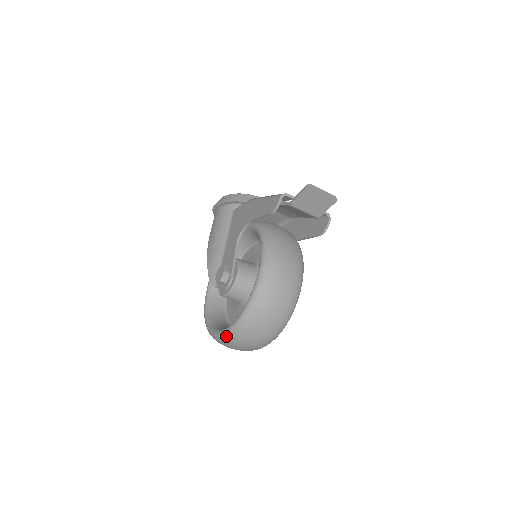
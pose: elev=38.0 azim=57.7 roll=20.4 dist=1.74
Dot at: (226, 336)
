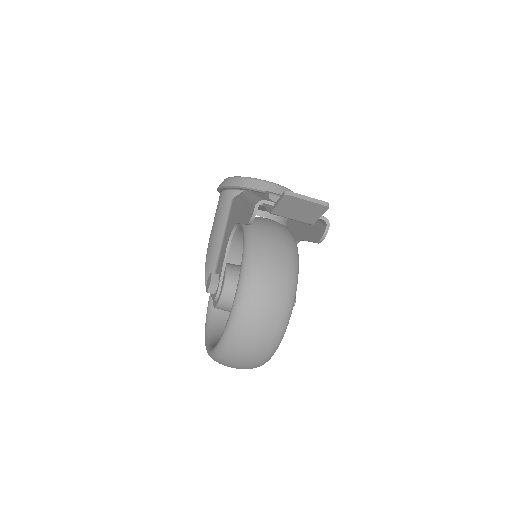
Dot at: (212, 357)
